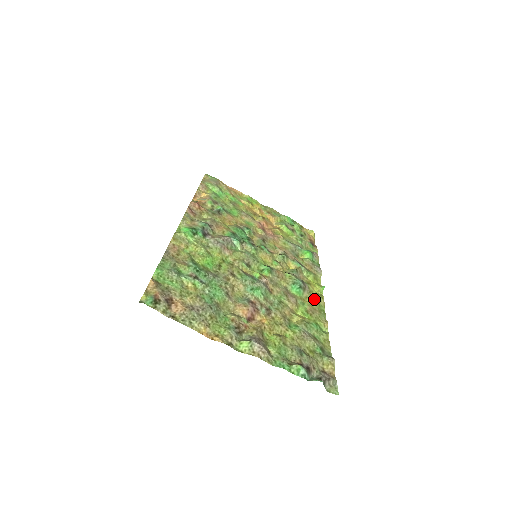
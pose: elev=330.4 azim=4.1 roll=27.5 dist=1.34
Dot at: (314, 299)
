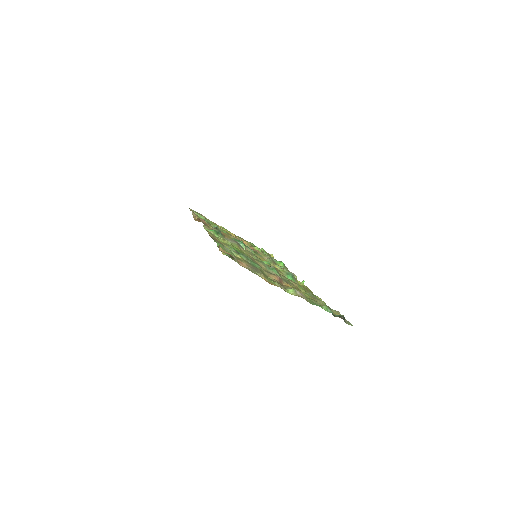
Dot at: (303, 286)
